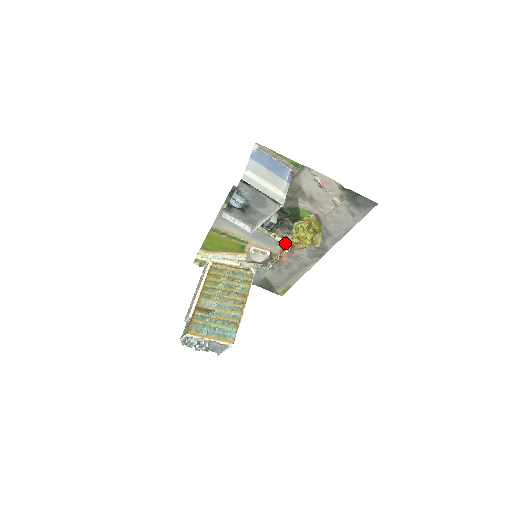
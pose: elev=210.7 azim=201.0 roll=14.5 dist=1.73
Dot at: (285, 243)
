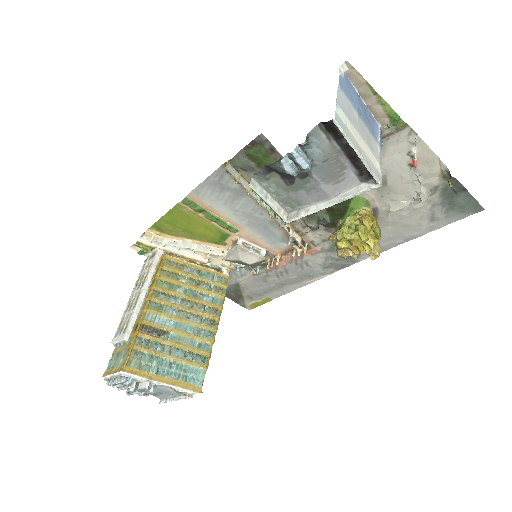
Dot at: (300, 242)
